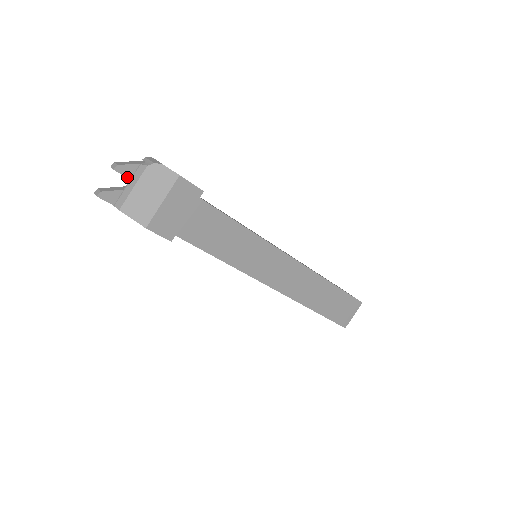
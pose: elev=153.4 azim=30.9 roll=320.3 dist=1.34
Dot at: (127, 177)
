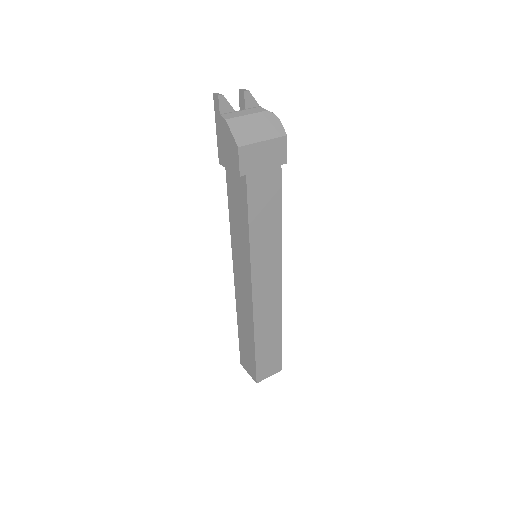
Dot at: (245, 105)
